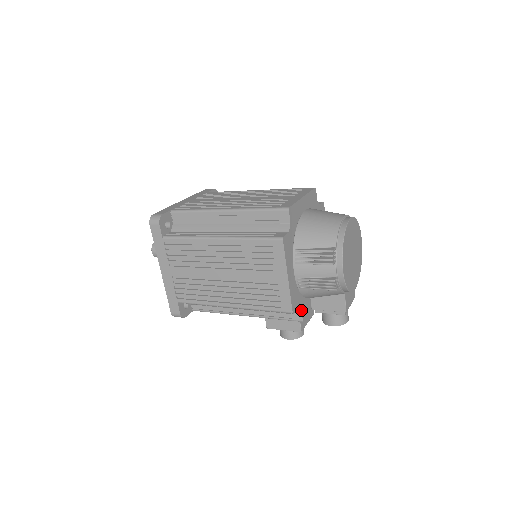
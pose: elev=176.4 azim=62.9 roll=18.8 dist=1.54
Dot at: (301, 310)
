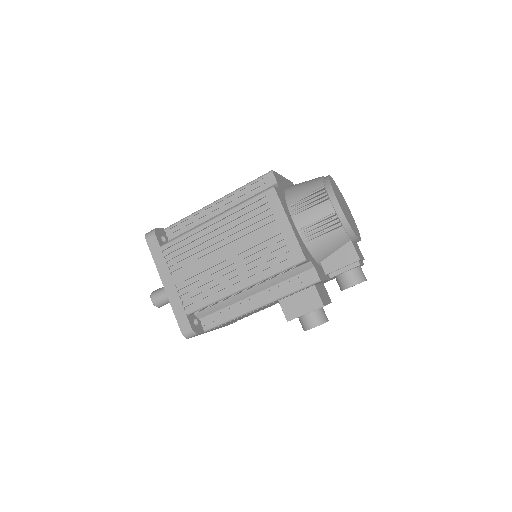
Dot at: (314, 267)
